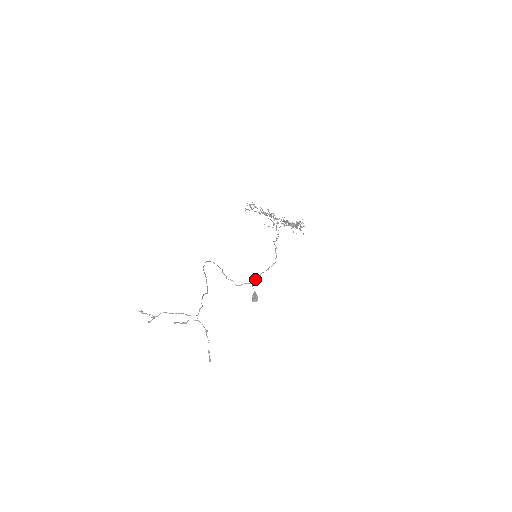
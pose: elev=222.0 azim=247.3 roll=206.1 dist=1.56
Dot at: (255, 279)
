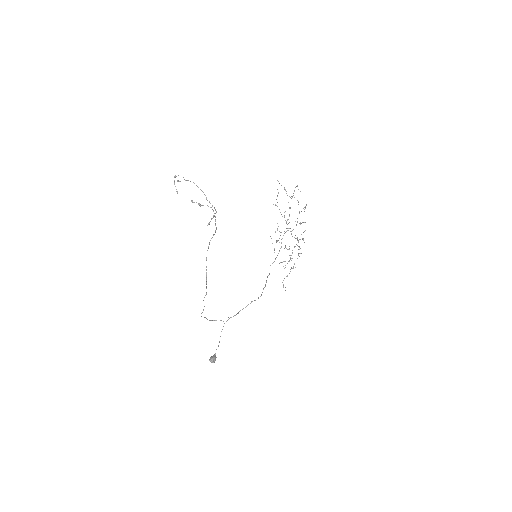
Dot at: (231, 317)
